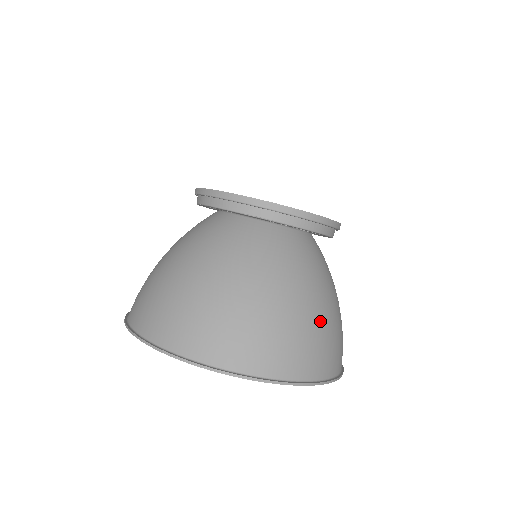
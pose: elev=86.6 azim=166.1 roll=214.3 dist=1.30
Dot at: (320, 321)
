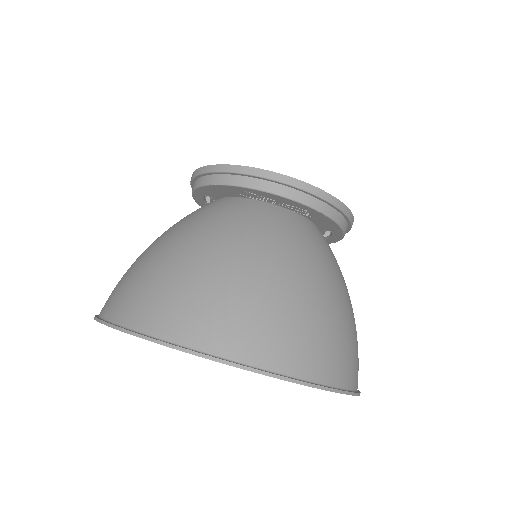
Dot at: (280, 295)
